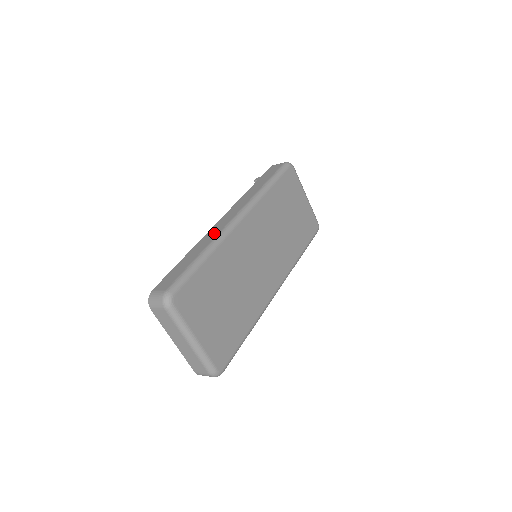
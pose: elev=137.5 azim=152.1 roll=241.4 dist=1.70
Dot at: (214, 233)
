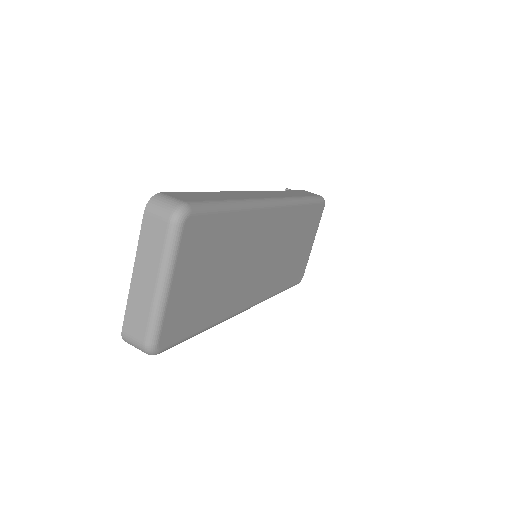
Dot at: (247, 195)
